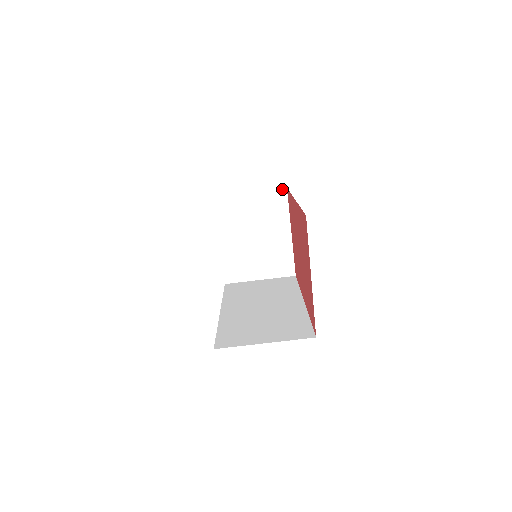
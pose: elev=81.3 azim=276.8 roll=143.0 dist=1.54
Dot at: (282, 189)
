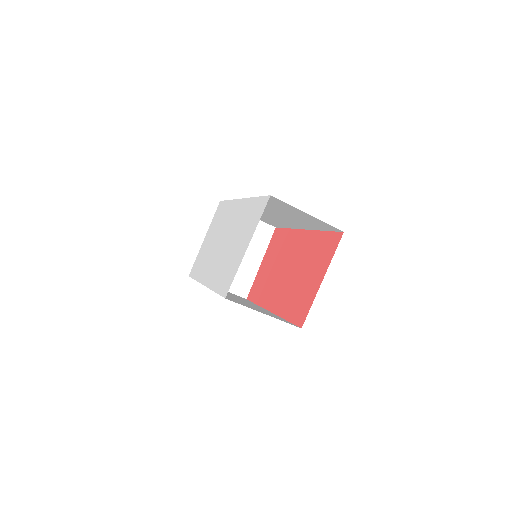
Dot at: (272, 226)
